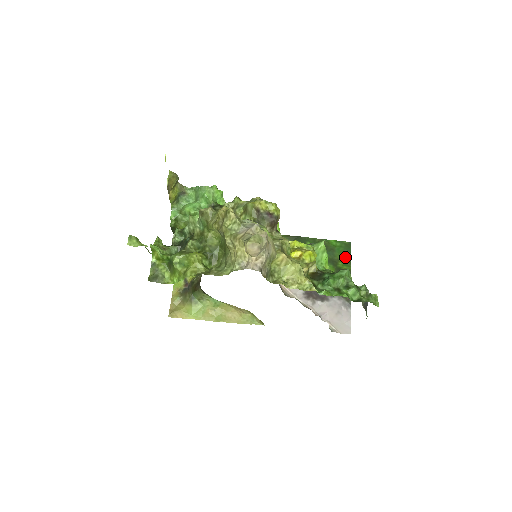
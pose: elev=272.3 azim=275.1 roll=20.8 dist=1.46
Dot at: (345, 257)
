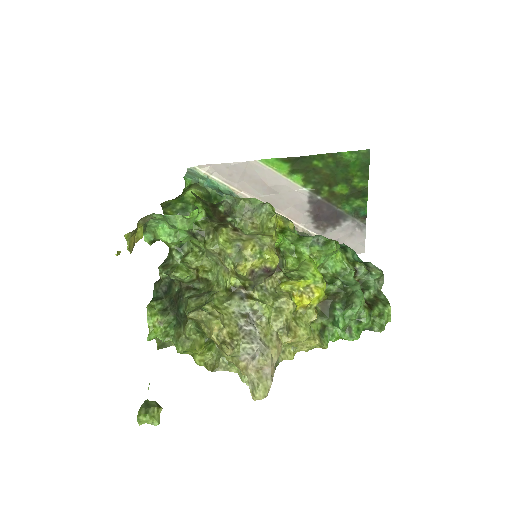
Dot at: (362, 171)
